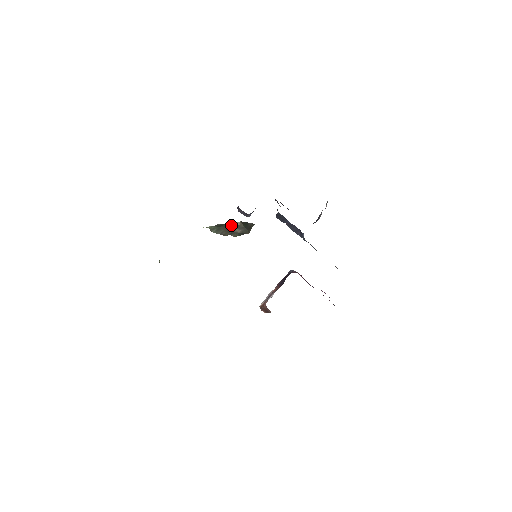
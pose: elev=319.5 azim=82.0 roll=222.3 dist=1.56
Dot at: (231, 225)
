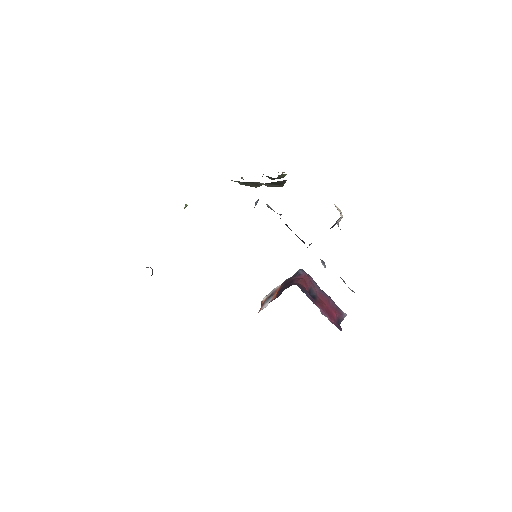
Dot at: (257, 182)
